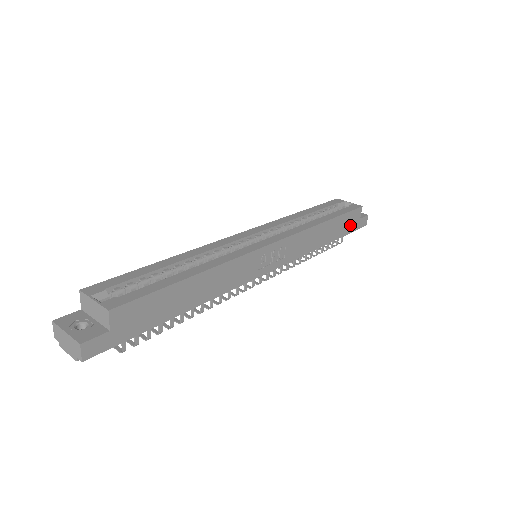
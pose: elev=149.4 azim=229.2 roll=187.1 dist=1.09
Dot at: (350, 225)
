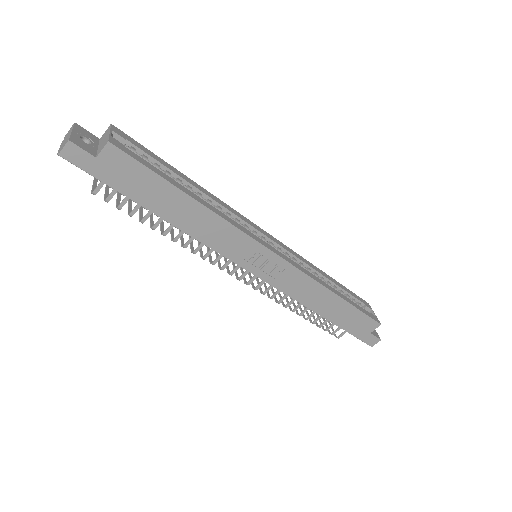
Dot at: (356, 327)
